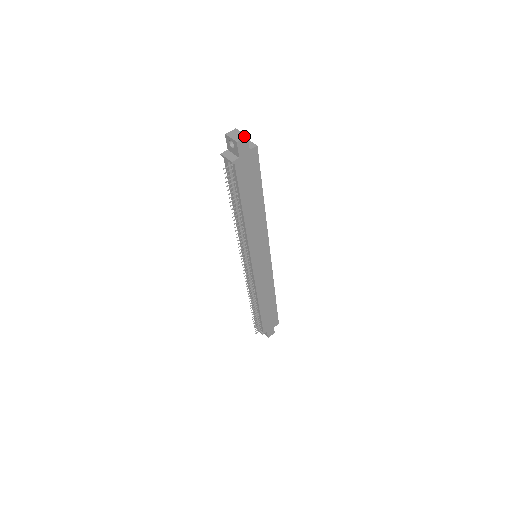
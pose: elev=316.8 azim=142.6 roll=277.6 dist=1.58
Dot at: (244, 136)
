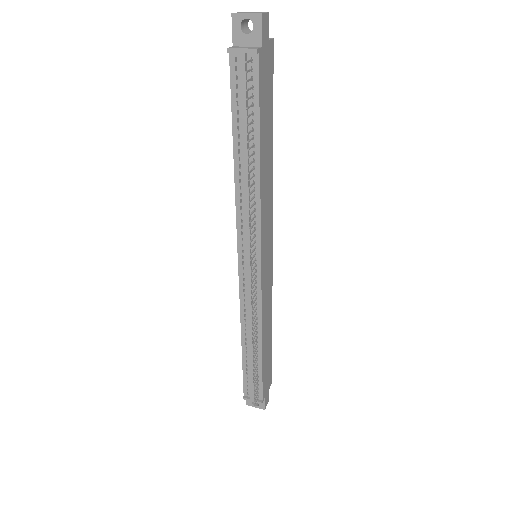
Dot at: (264, 12)
